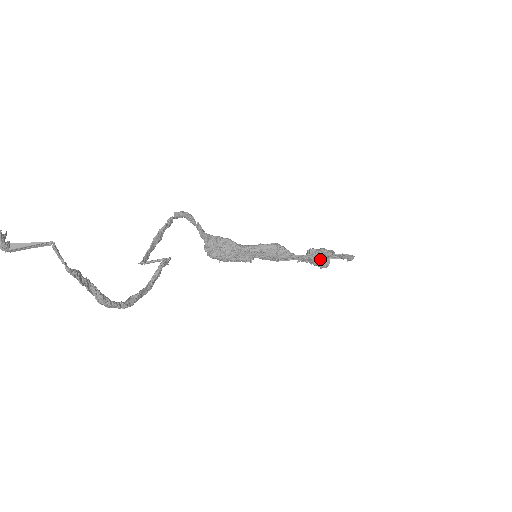
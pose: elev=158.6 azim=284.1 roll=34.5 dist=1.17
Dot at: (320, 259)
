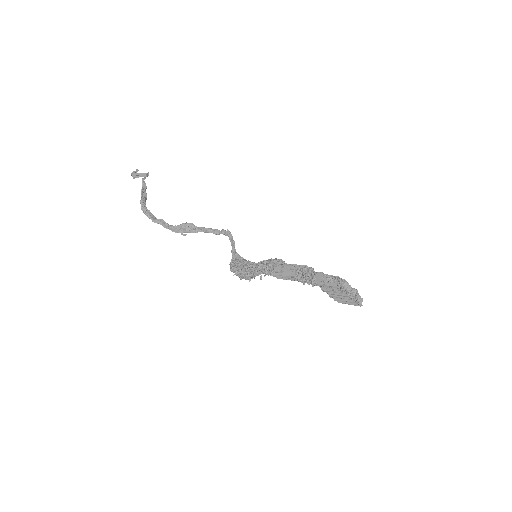
Dot at: (311, 270)
